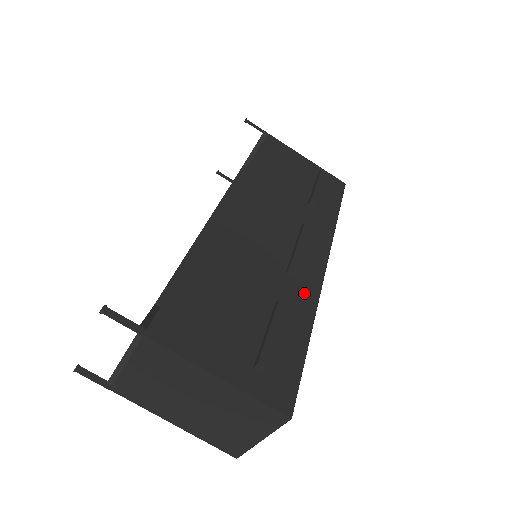
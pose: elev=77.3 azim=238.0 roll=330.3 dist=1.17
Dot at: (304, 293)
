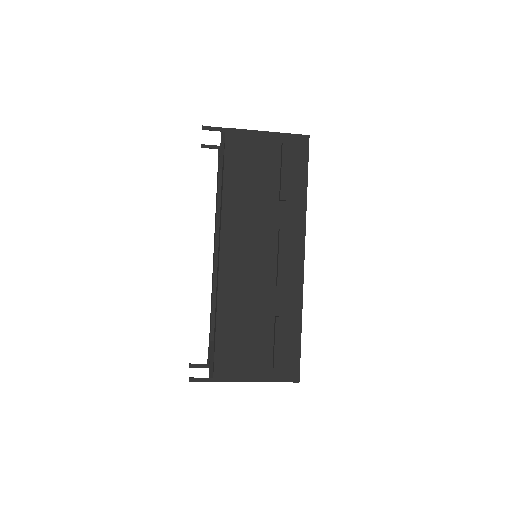
Dot at: (292, 294)
